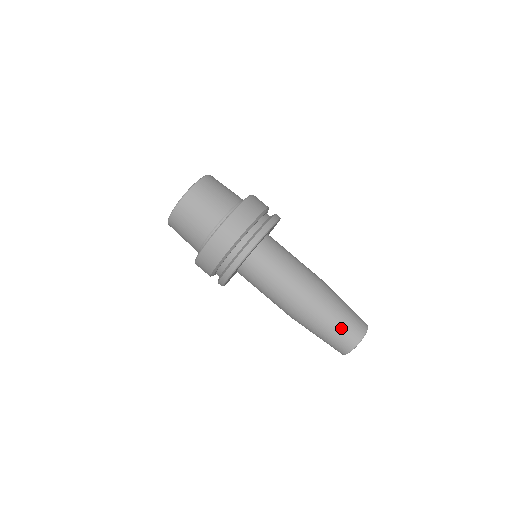
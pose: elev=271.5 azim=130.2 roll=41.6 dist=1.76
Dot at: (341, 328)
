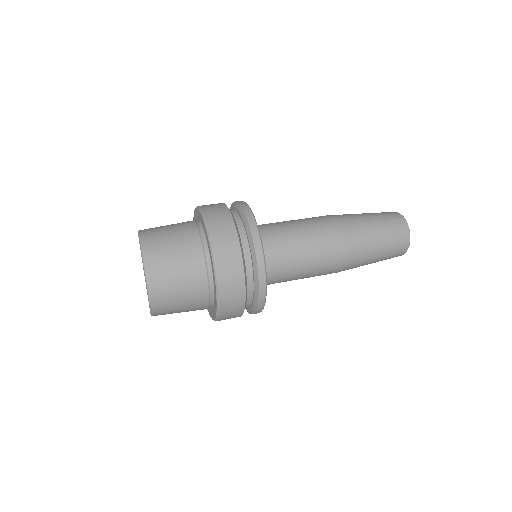
Dot at: (380, 218)
